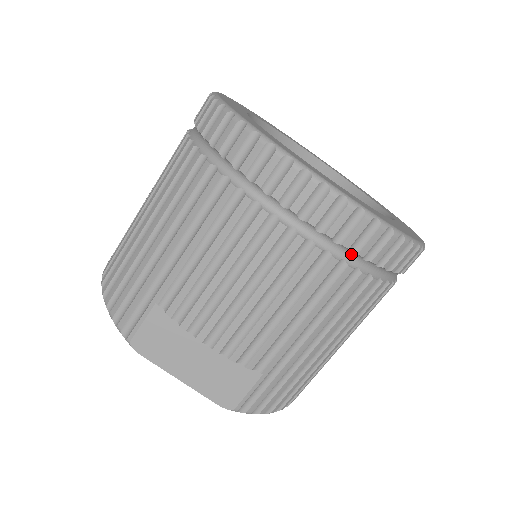
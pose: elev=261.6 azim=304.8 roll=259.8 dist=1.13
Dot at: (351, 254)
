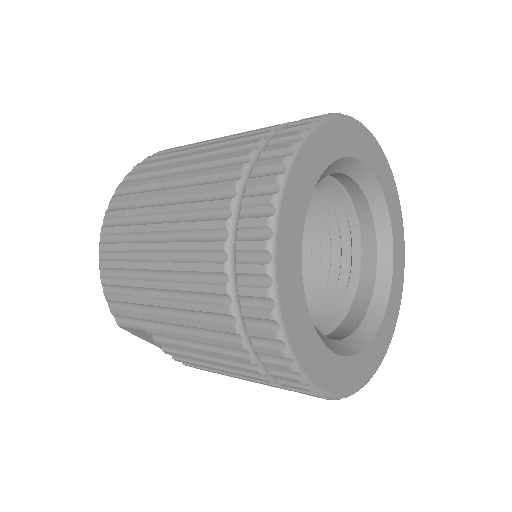
Dot at: occluded
